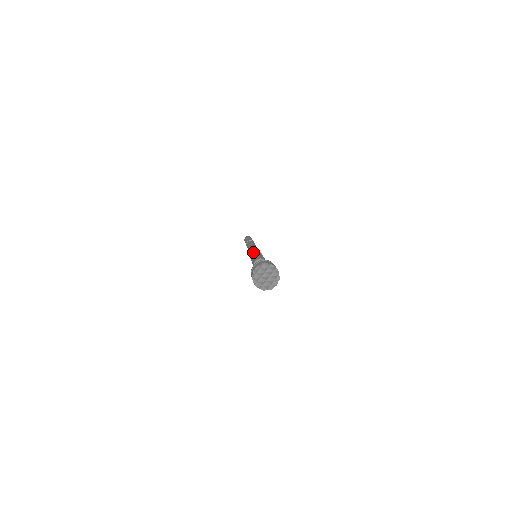
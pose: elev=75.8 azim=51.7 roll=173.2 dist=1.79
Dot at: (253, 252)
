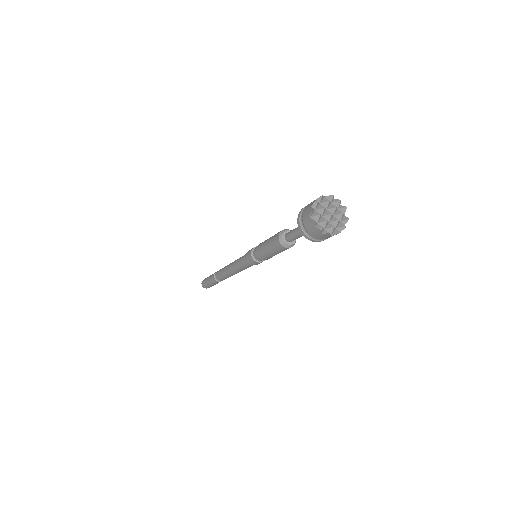
Dot at: (255, 247)
